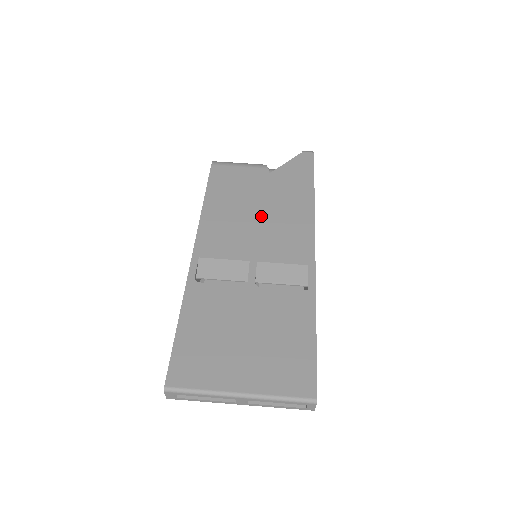
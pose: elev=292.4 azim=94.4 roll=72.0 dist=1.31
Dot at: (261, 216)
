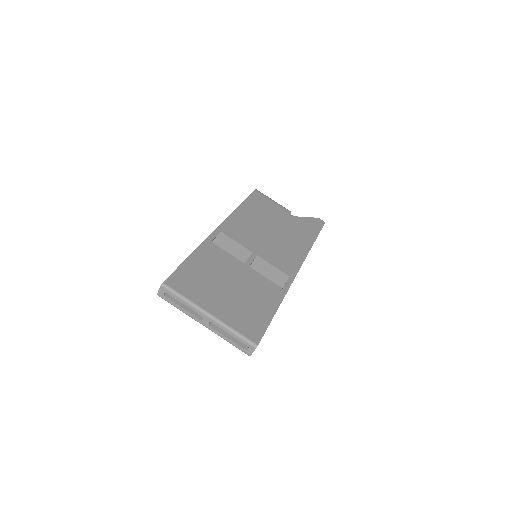
Dot at: (273, 234)
